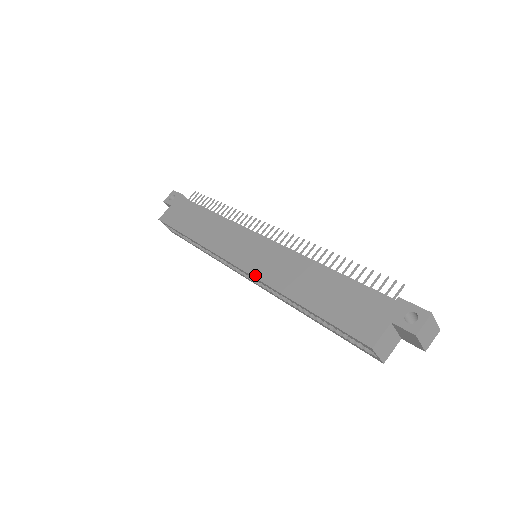
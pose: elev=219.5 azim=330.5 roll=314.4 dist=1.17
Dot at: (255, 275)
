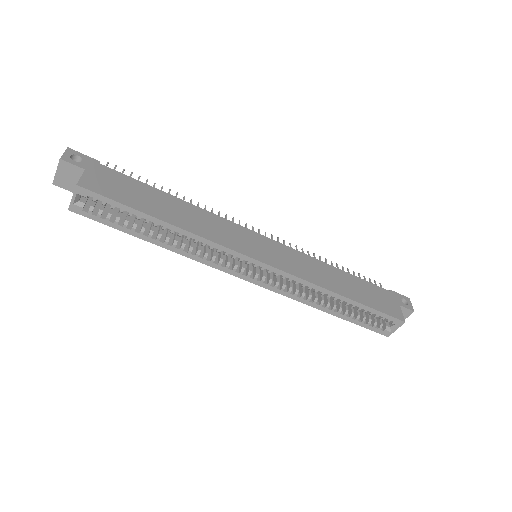
Dot at: (291, 272)
